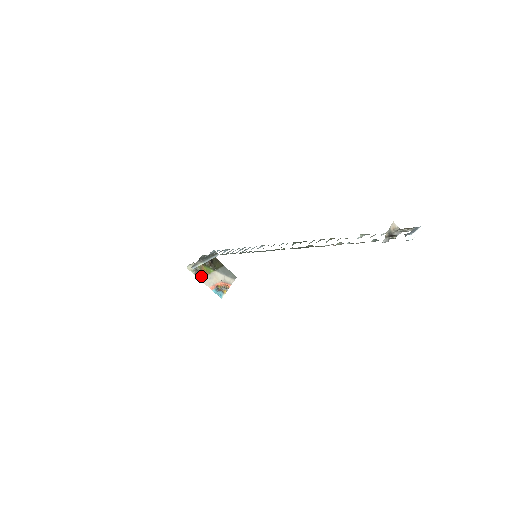
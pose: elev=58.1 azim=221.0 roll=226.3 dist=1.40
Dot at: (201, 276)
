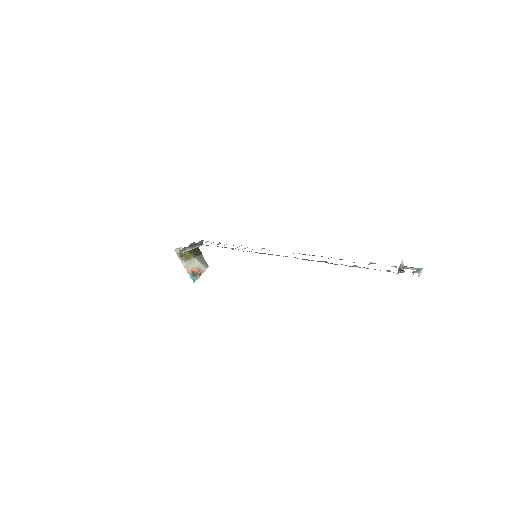
Dot at: (183, 260)
